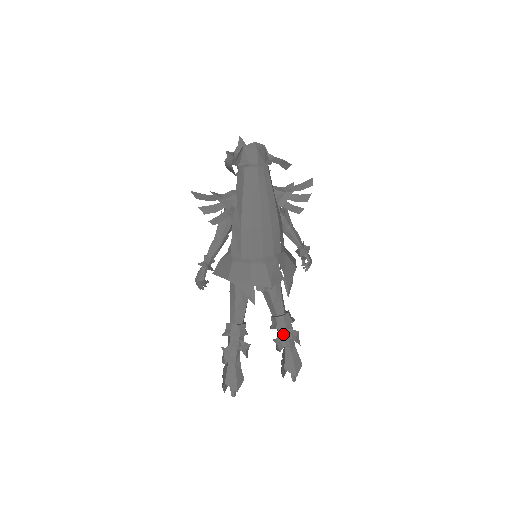
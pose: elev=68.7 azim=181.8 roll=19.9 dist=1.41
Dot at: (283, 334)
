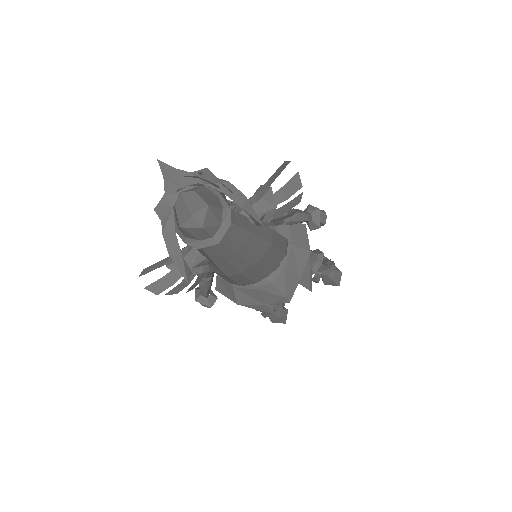
Dot at: (314, 277)
